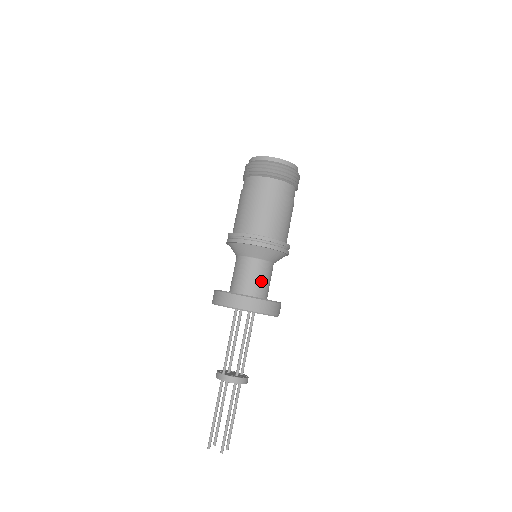
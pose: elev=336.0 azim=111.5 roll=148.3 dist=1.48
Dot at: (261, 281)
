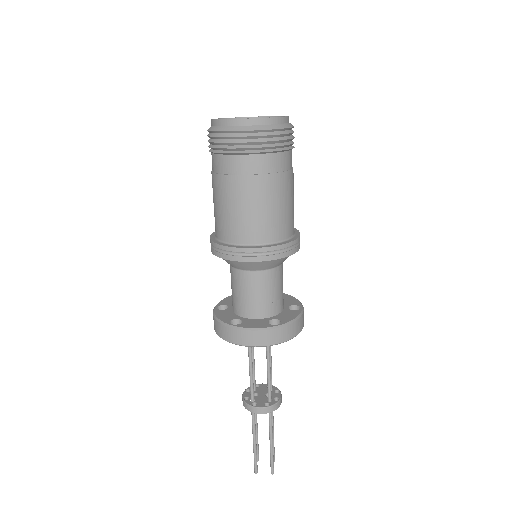
Dot at: (276, 294)
